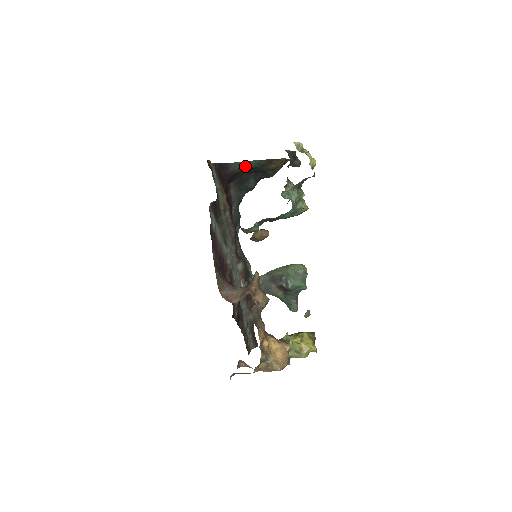
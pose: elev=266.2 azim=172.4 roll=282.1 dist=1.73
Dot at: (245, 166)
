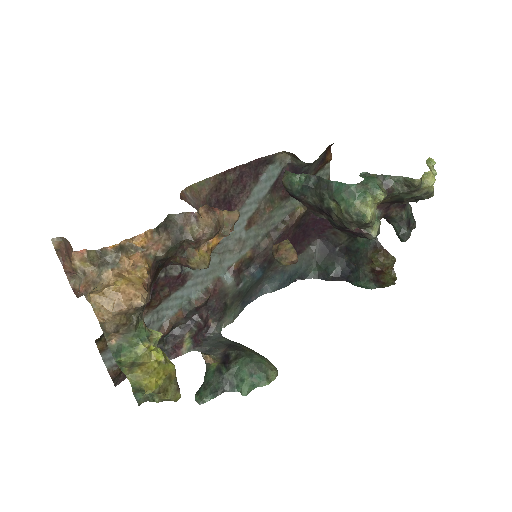
Dot at: occluded
